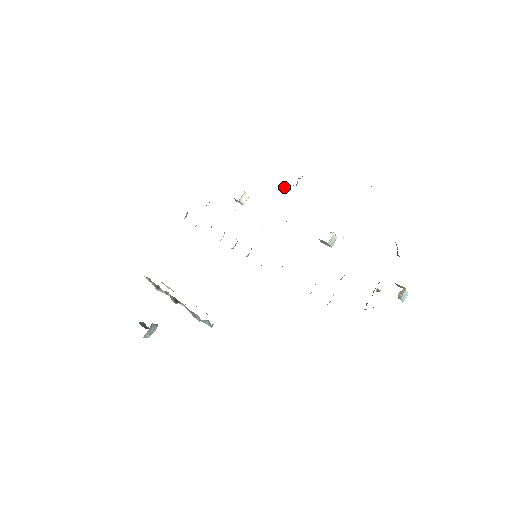
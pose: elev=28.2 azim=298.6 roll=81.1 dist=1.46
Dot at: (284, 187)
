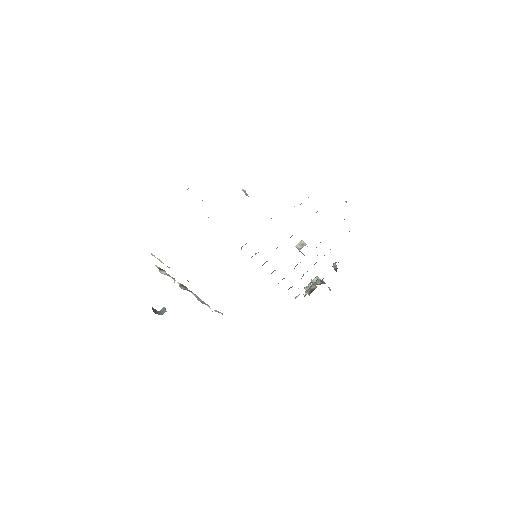
Dot at: occluded
